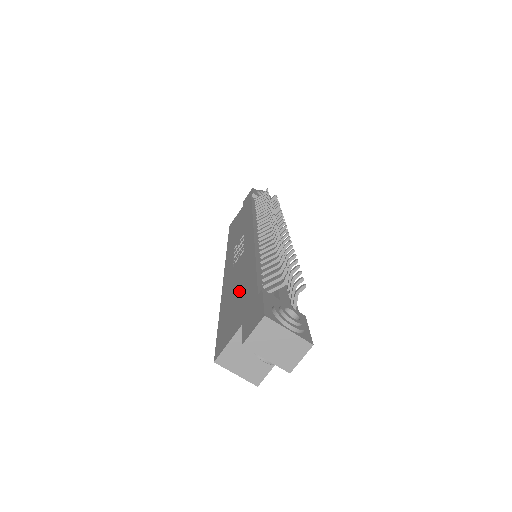
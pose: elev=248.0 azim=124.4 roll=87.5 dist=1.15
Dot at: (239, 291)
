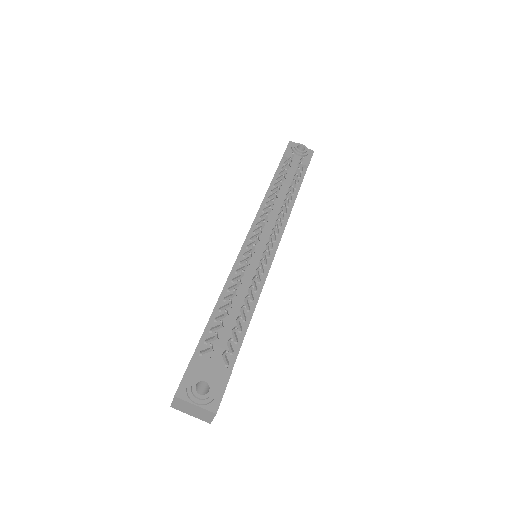
Dot at: occluded
